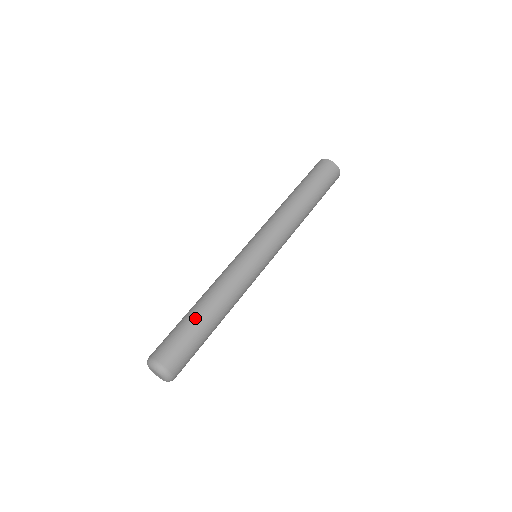
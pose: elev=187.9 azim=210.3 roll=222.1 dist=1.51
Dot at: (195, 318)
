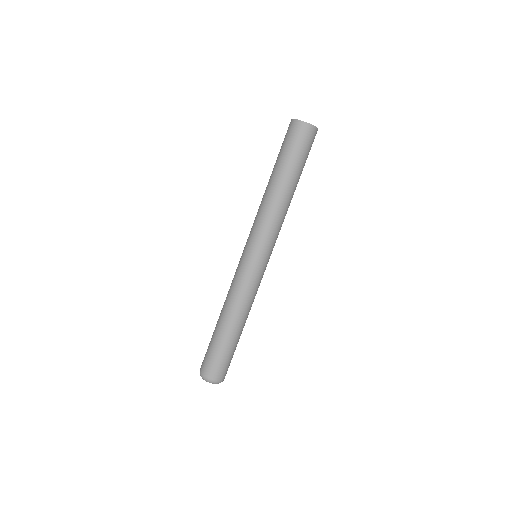
Dot at: (222, 337)
